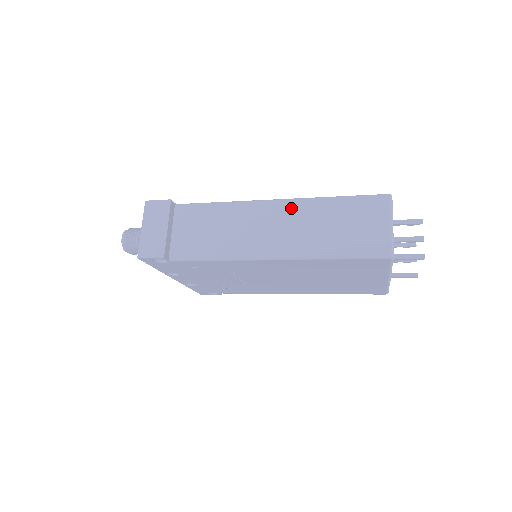
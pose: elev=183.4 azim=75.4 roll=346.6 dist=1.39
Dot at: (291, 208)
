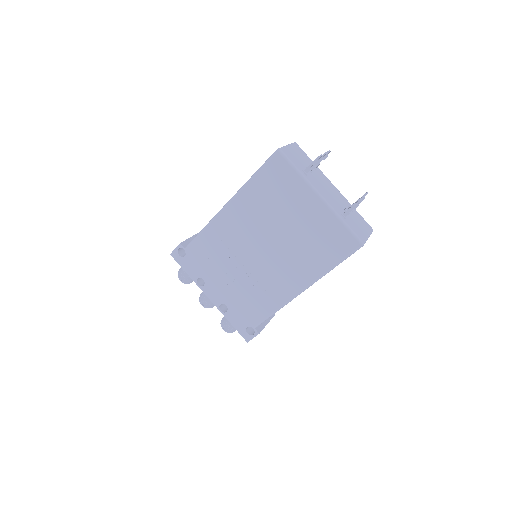
Dot at: occluded
